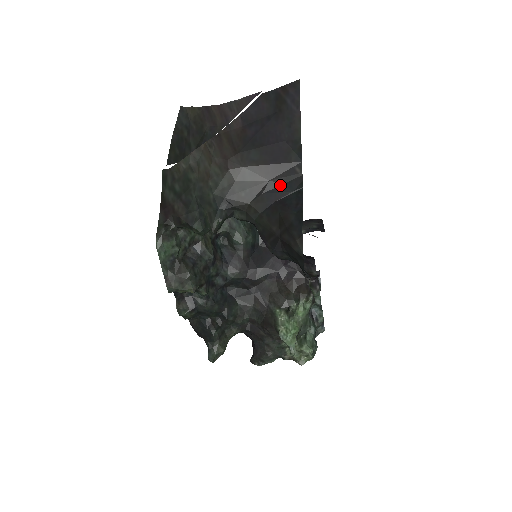
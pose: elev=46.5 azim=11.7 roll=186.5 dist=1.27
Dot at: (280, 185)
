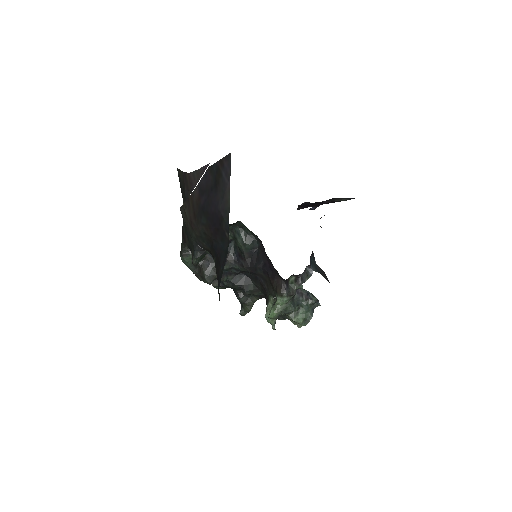
Dot at: (219, 243)
